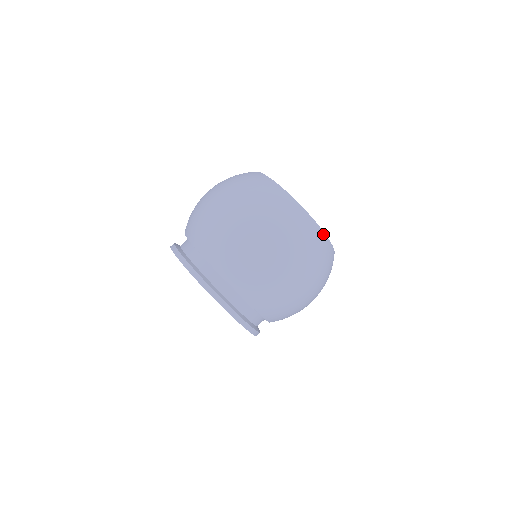
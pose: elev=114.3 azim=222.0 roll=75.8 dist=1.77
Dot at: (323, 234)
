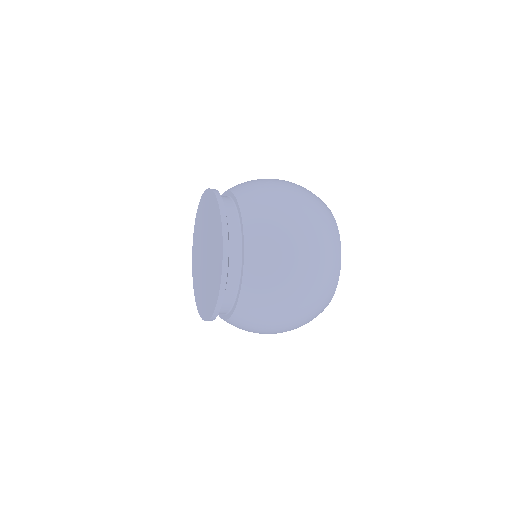
Dot at: occluded
